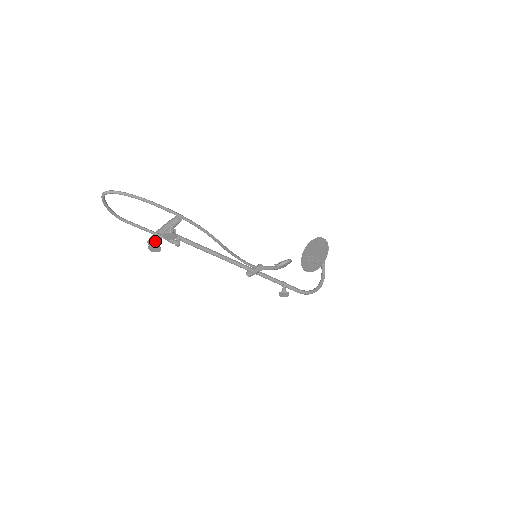
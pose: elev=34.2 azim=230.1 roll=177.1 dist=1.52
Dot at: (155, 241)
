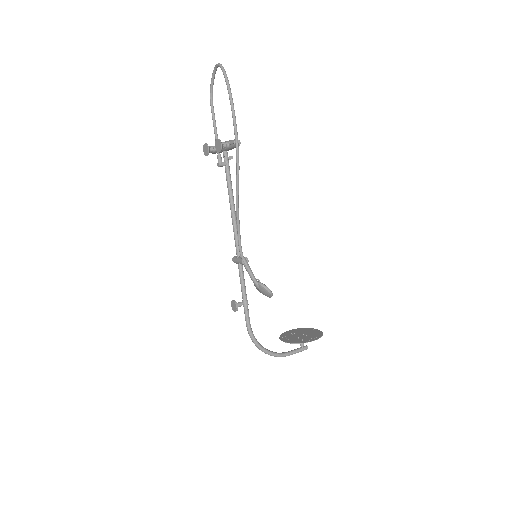
Dot at: (213, 147)
